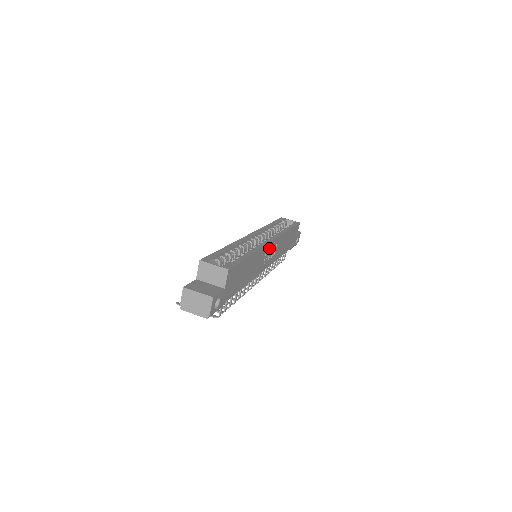
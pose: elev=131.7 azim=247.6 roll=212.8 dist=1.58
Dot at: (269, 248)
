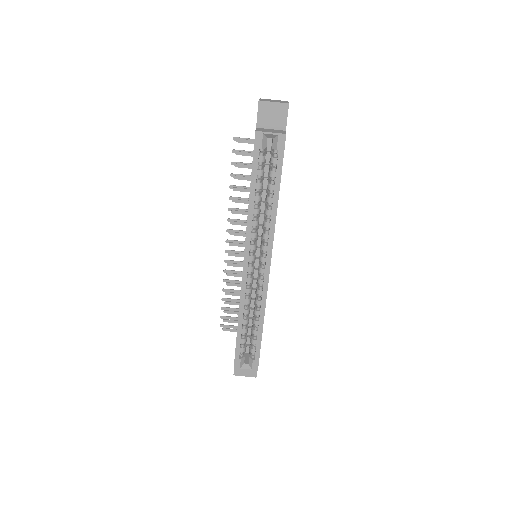
Dot at: occluded
